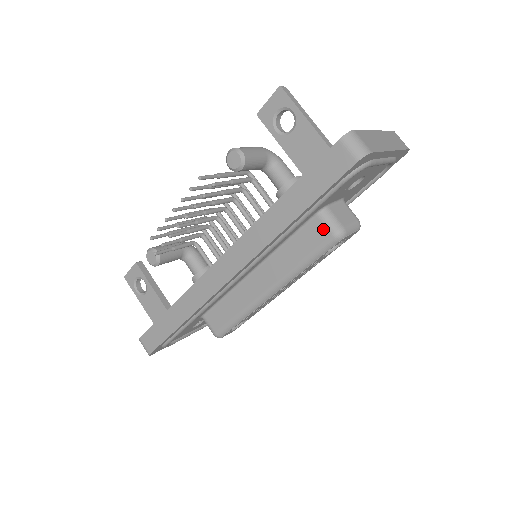
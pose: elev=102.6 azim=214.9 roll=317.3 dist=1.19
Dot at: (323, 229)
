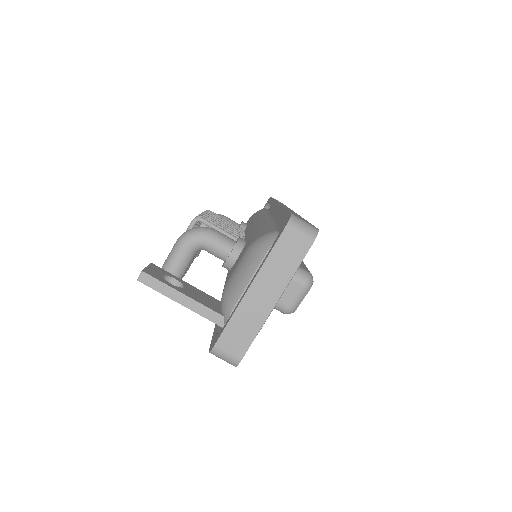
Dot at: occluded
